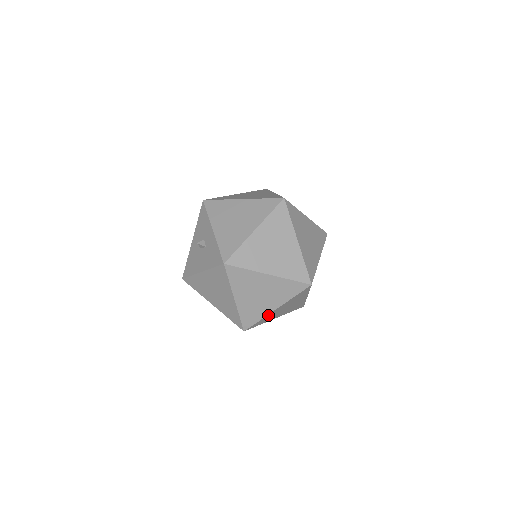
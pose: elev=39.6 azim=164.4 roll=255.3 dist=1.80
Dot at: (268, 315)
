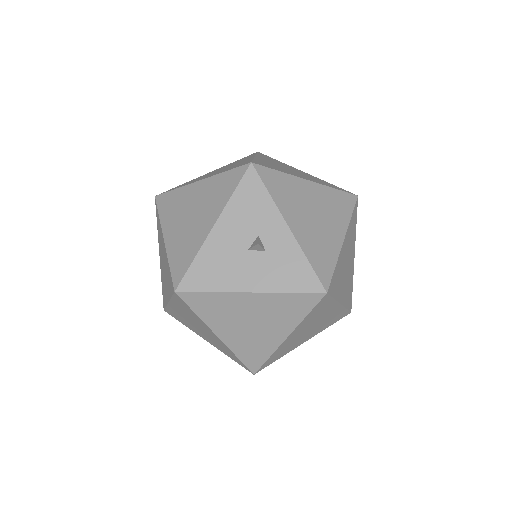
Dot at: occluded
